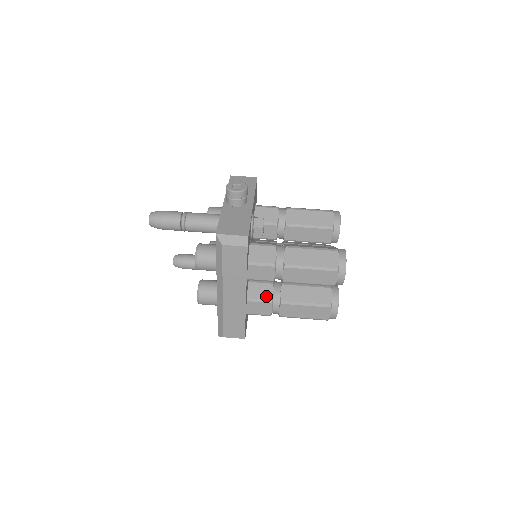
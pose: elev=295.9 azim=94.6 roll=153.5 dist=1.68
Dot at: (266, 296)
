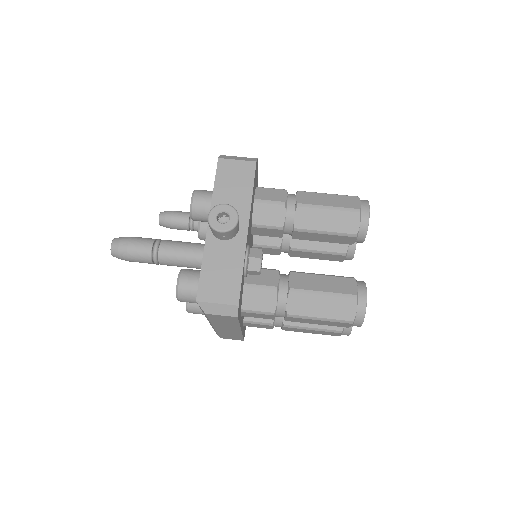
Dot at: (266, 319)
